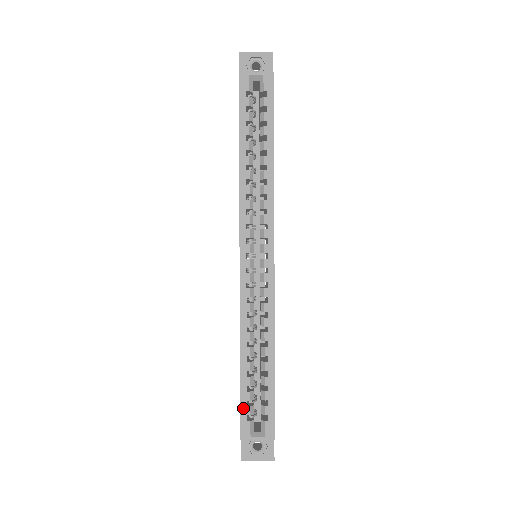
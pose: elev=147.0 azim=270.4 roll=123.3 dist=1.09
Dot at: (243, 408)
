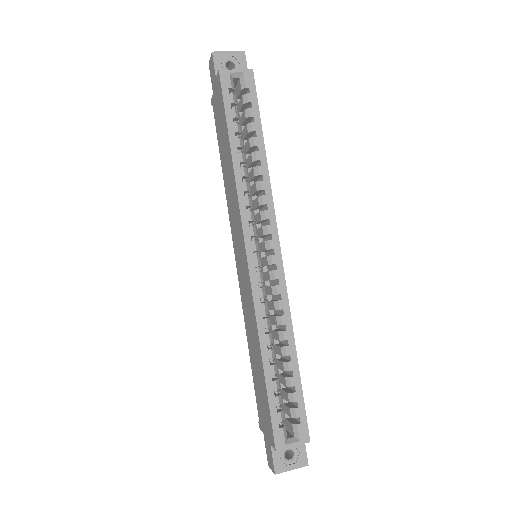
Dot at: (273, 415)
